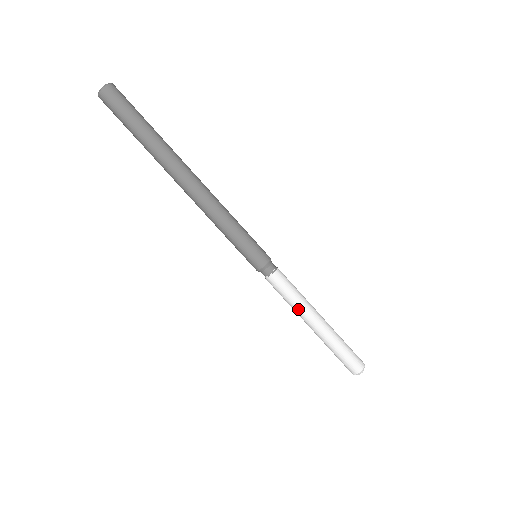
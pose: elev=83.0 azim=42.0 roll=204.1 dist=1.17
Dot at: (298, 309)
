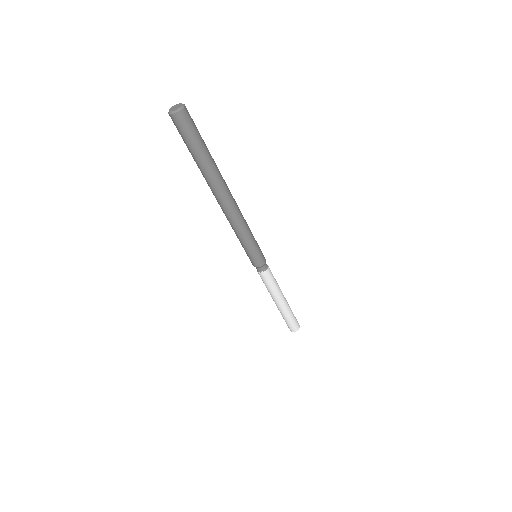
Dot at: (273, 294)
